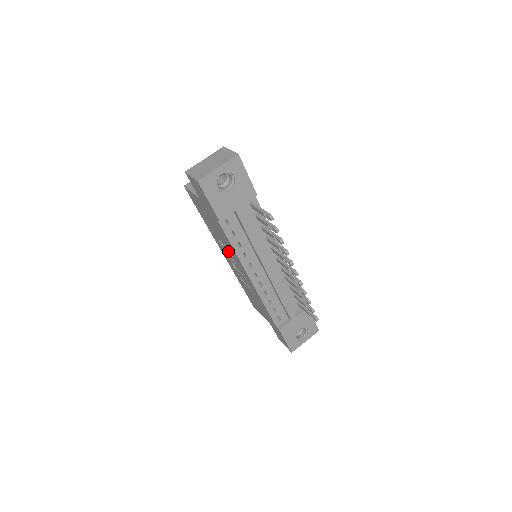
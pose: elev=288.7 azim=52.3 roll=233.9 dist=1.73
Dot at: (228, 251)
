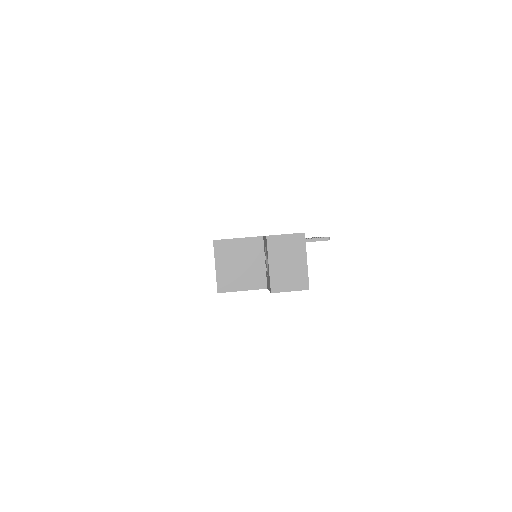
Dot at: occluded
